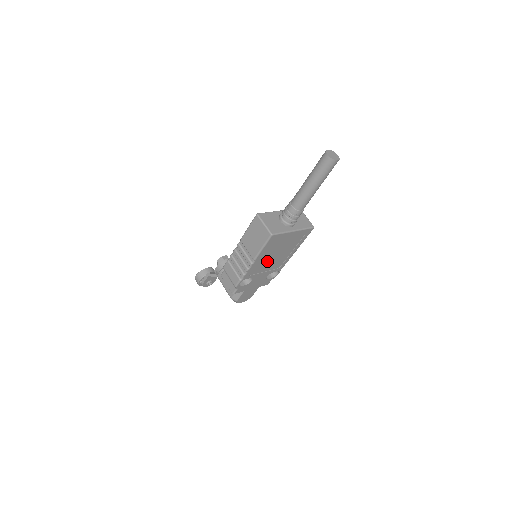
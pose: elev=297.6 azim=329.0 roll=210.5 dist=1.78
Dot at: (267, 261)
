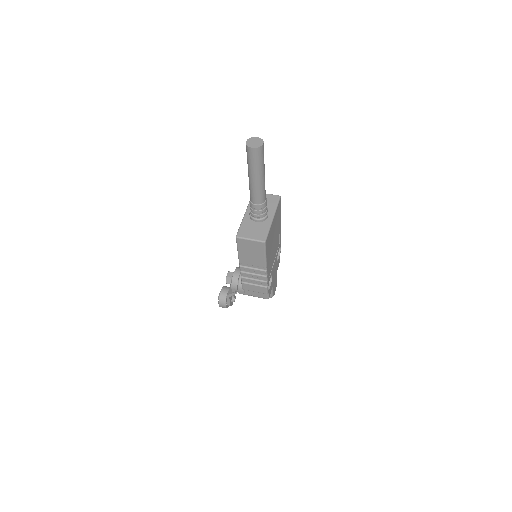
Dot at: (271, 255)
